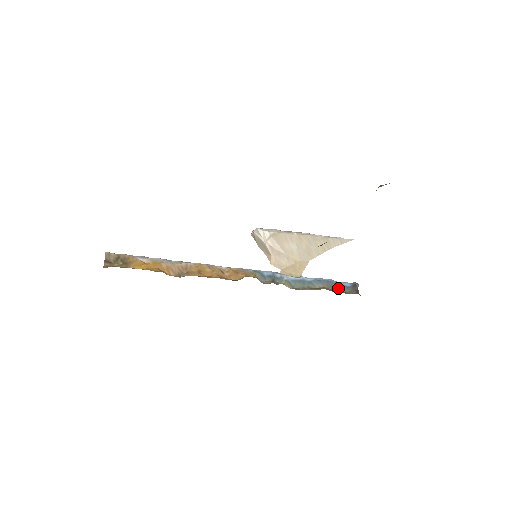
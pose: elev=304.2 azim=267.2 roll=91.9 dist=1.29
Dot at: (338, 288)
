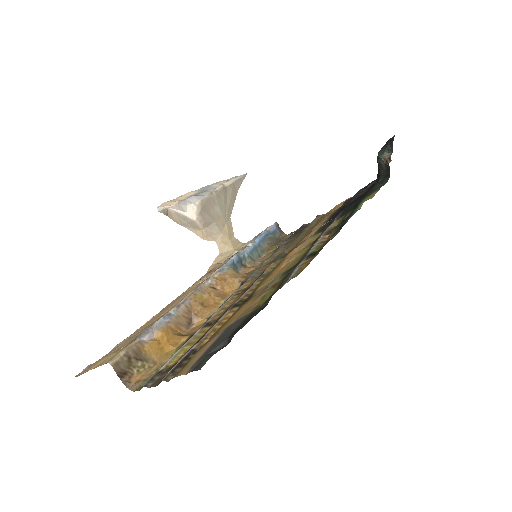
Dot at: (273, 237)
